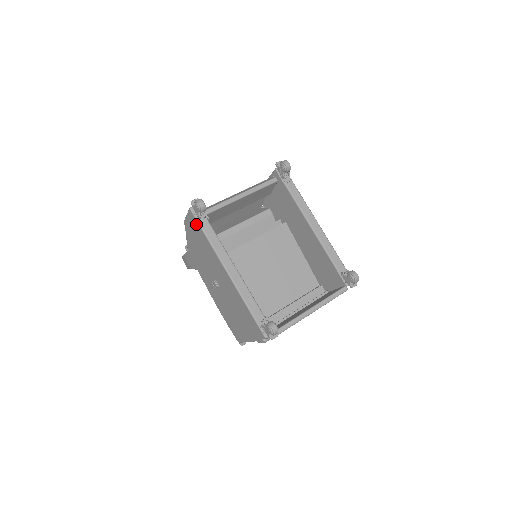
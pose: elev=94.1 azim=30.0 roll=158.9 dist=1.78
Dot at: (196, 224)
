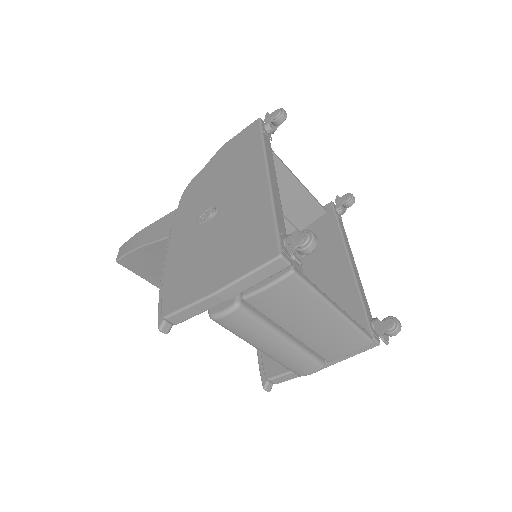
Dot at: (254, 133)
